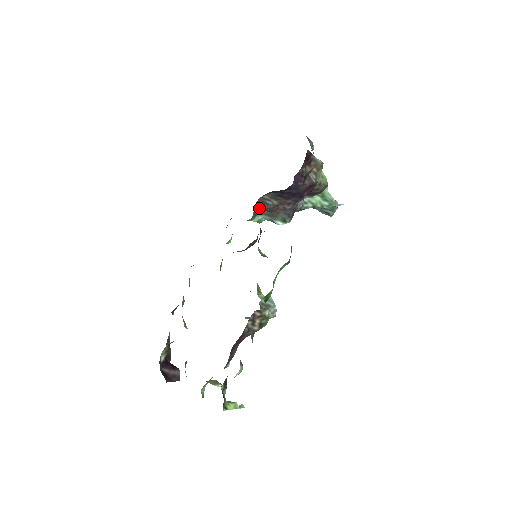
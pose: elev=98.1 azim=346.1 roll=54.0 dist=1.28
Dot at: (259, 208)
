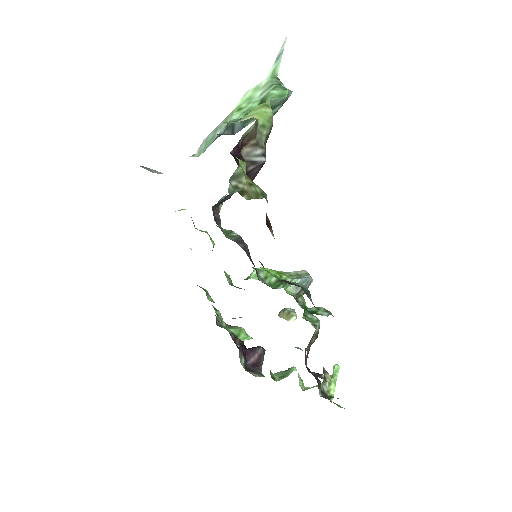
Dot at: (217, 206)
